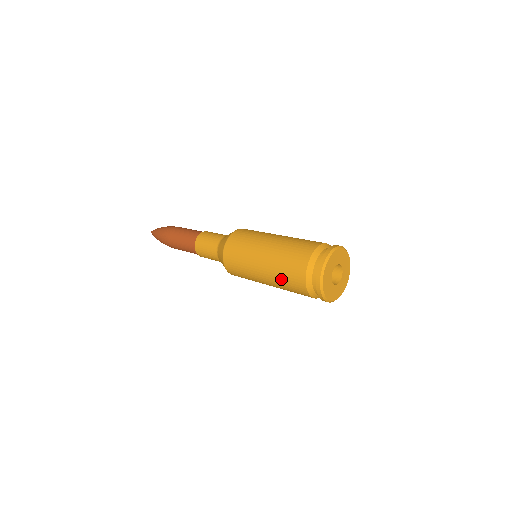
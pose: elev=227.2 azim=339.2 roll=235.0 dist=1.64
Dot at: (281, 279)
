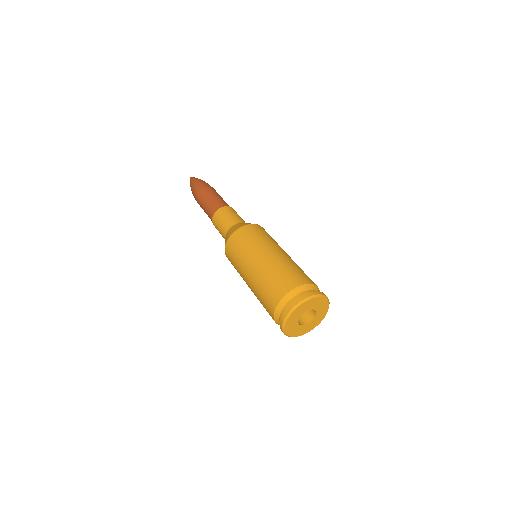
Dot at: occluded
